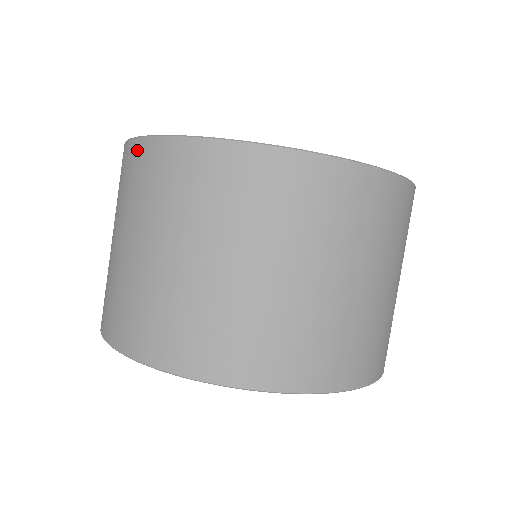
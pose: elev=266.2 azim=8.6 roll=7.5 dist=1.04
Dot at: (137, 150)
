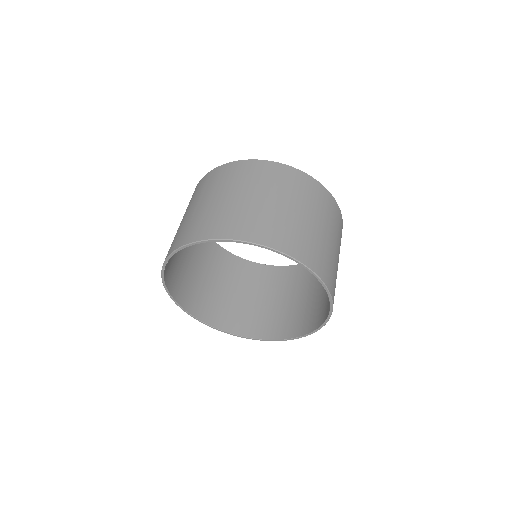
Dot at: (211, 173)
